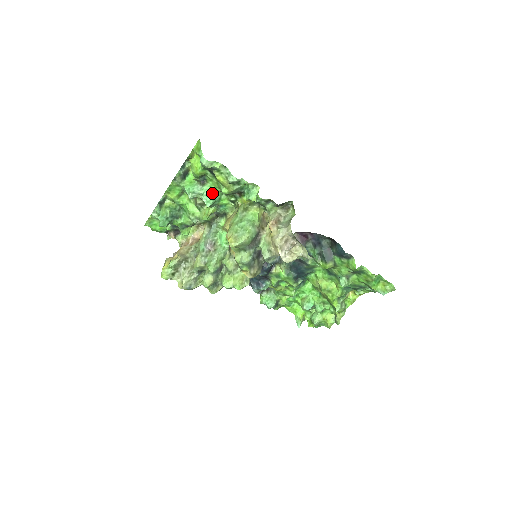
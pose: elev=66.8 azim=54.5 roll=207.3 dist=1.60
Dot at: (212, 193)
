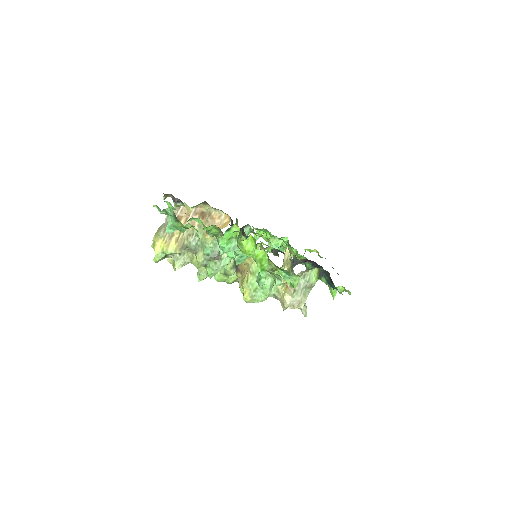
Dot at: occluded
